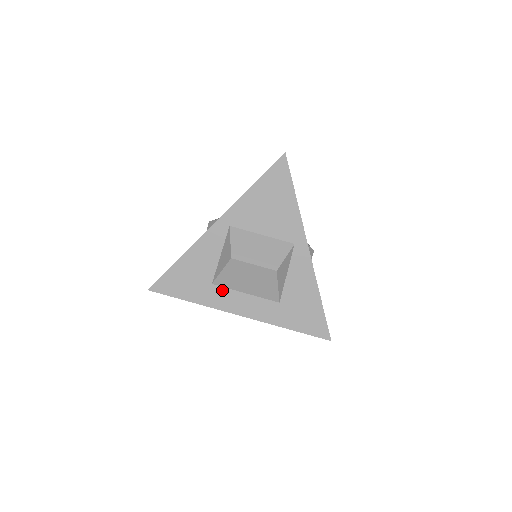
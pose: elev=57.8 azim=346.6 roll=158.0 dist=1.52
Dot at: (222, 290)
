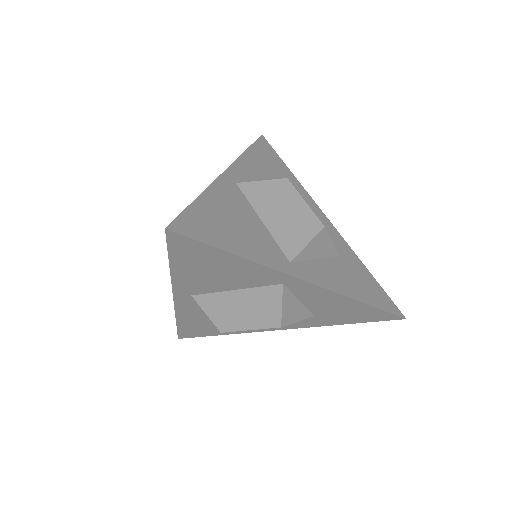
Dot at: occluded
